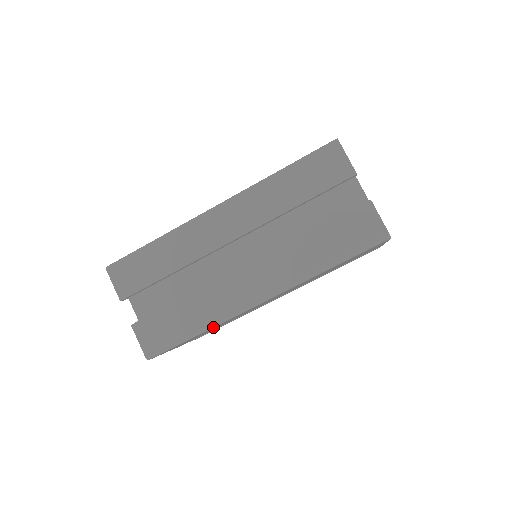
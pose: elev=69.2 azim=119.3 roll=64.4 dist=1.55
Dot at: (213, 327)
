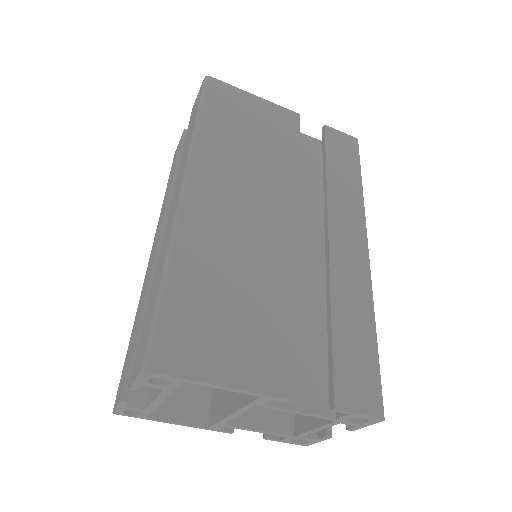
Dot at: (172, 254)
